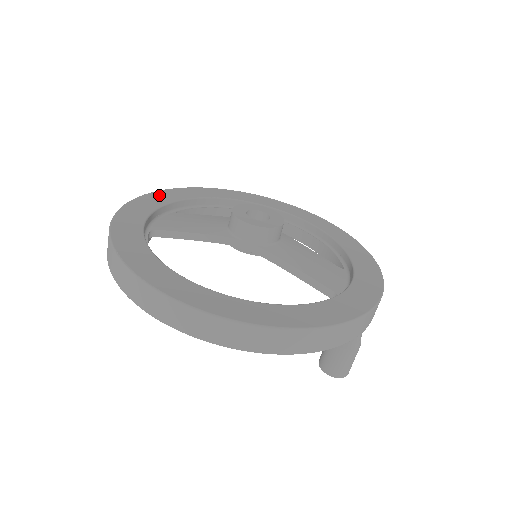
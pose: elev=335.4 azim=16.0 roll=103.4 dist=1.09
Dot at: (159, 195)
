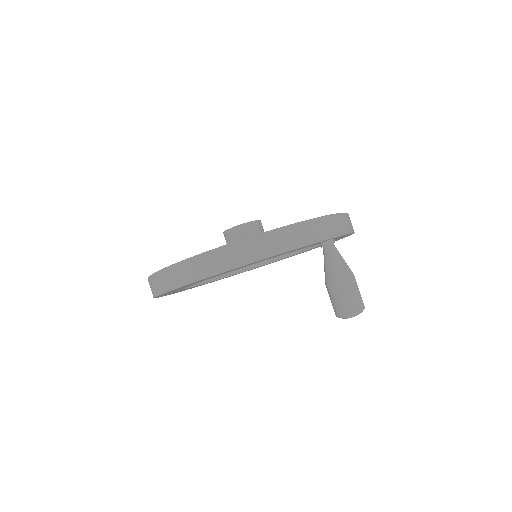
Dot at: occluded
